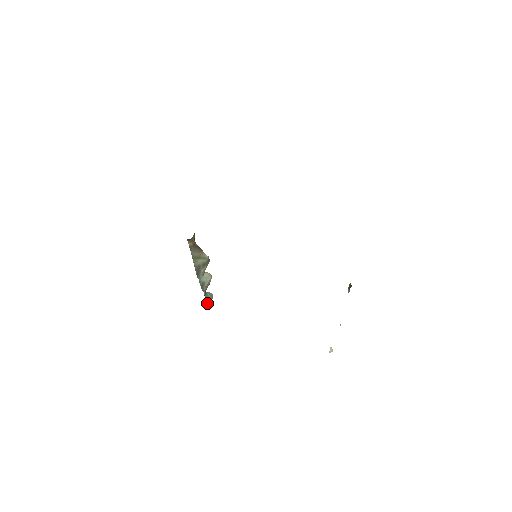
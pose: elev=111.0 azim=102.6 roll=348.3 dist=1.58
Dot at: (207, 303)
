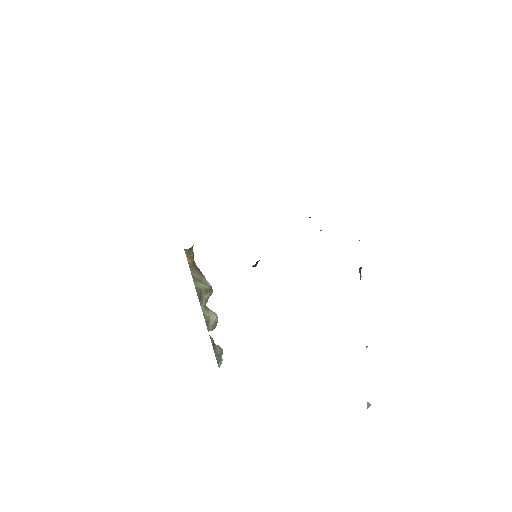
Dot at: (216, 355)
